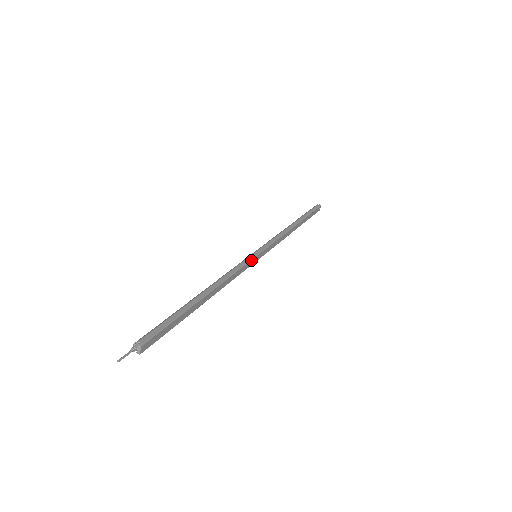
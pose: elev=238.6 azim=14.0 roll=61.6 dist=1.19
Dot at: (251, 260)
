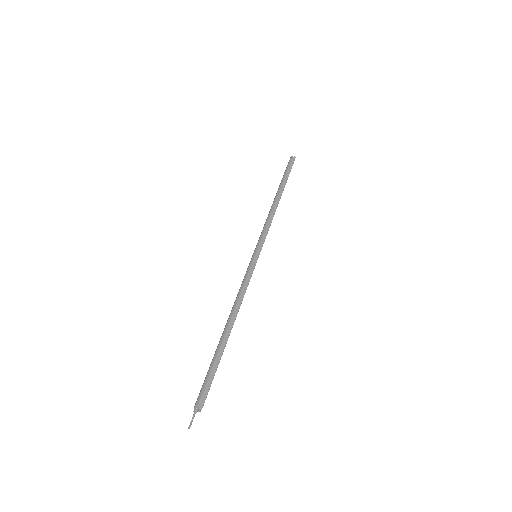
Dot at: occluded
